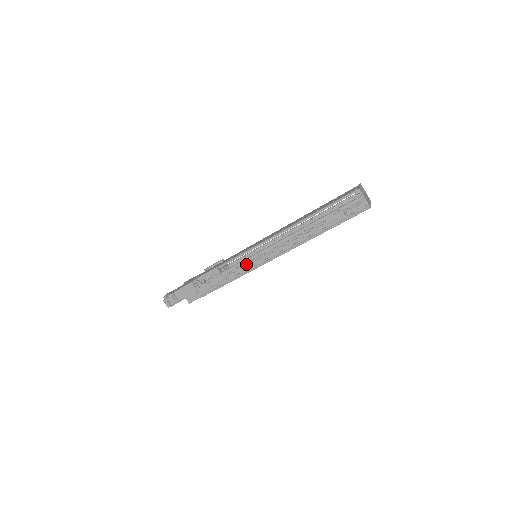
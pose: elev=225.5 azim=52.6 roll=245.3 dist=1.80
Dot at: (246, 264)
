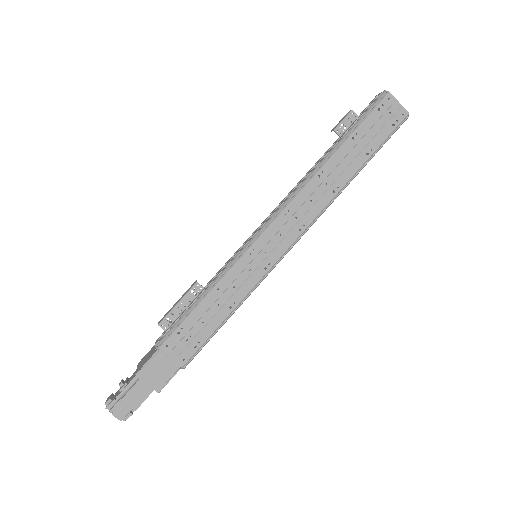
Dot at: occluded
